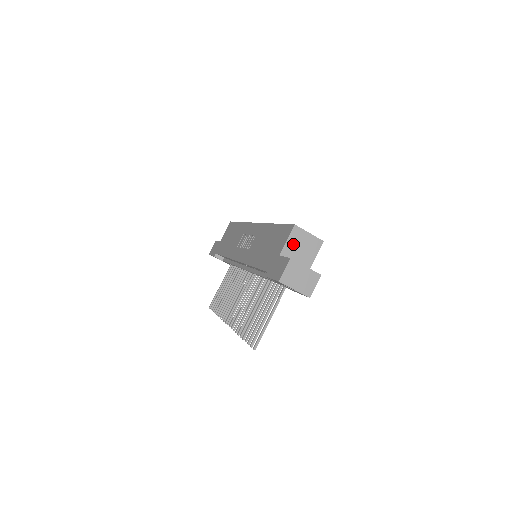
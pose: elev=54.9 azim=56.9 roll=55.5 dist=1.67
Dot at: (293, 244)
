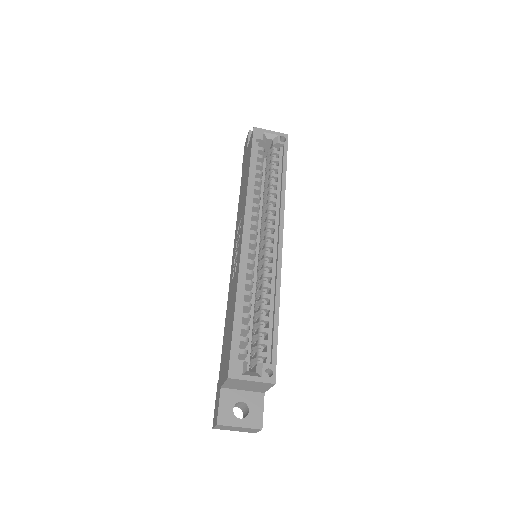
Dot at: (233, 384)
